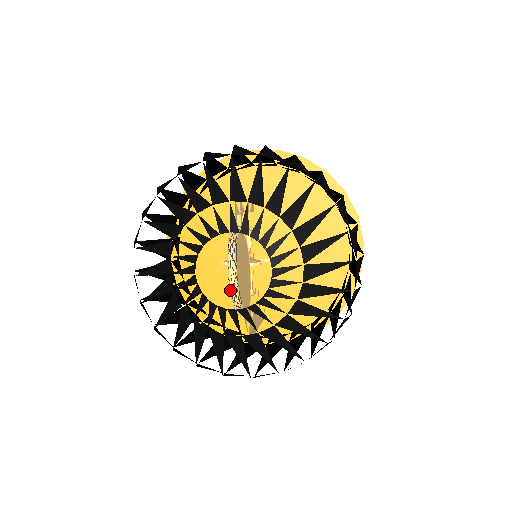
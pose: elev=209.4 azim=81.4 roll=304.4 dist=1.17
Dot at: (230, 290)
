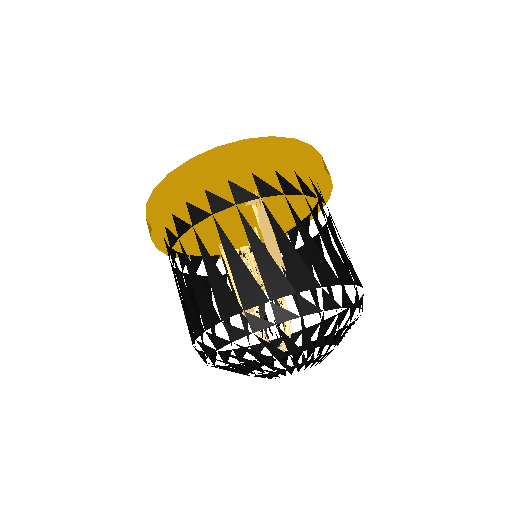
Dot at: occluded
